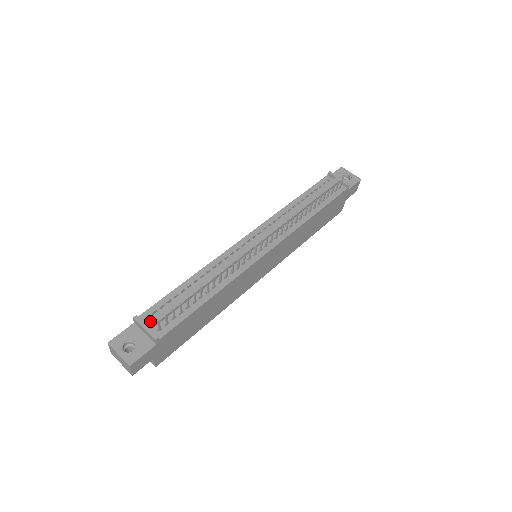
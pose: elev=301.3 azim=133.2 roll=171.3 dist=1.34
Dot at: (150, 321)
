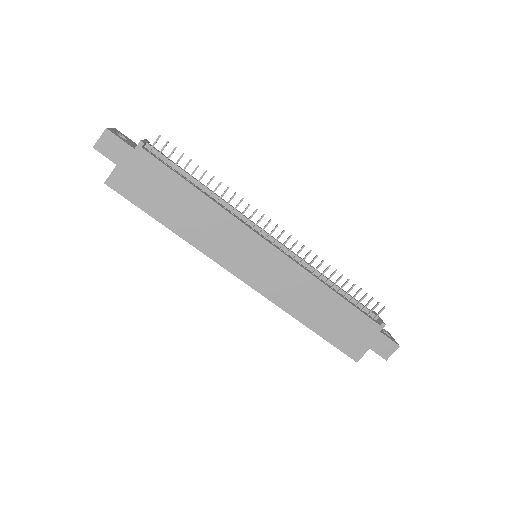
Dot at: occluded
